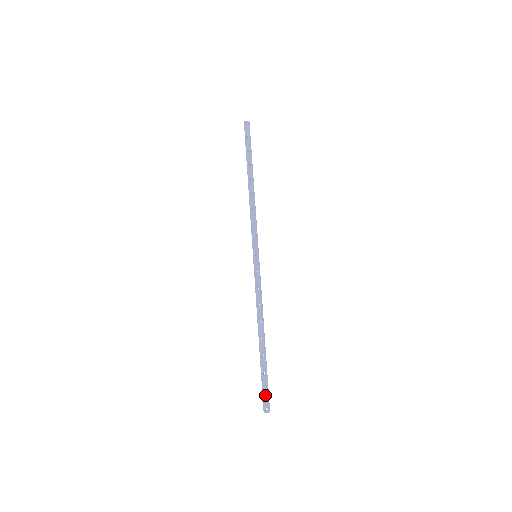
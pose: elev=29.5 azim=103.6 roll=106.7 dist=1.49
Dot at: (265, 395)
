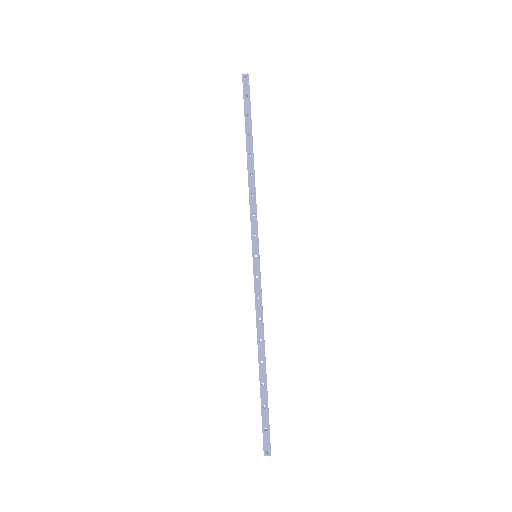
Dot at: (266, 434)
